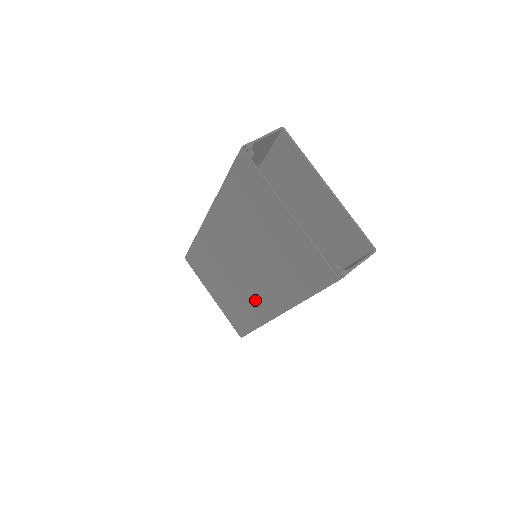
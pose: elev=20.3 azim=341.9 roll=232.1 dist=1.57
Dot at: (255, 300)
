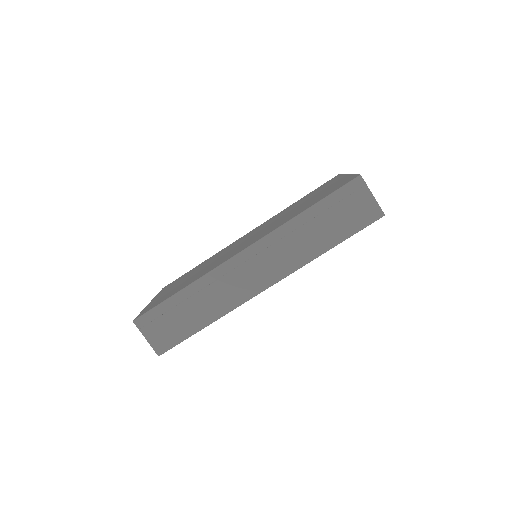
Dot at: (226, 257)
